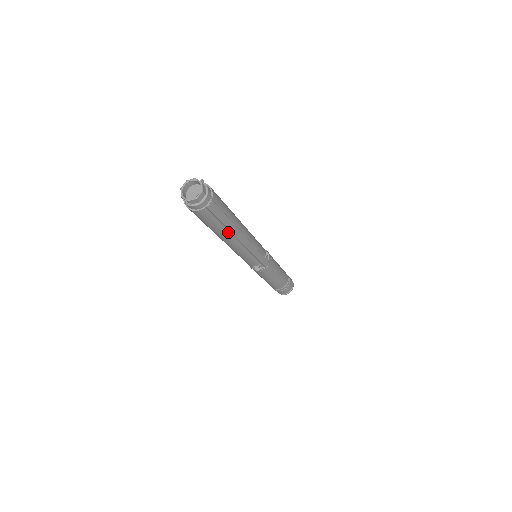
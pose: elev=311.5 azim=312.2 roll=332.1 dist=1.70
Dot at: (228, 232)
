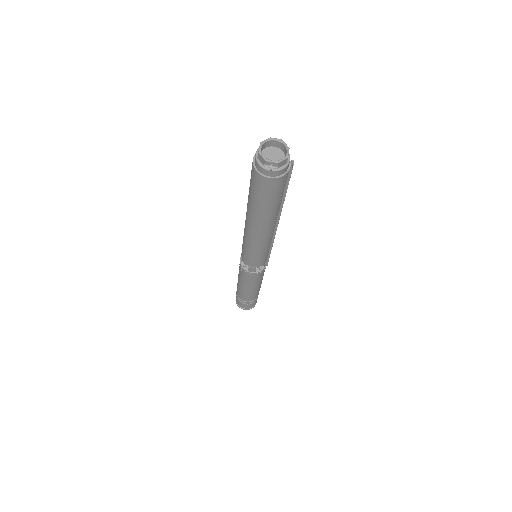
Dot at: (278, 212)
